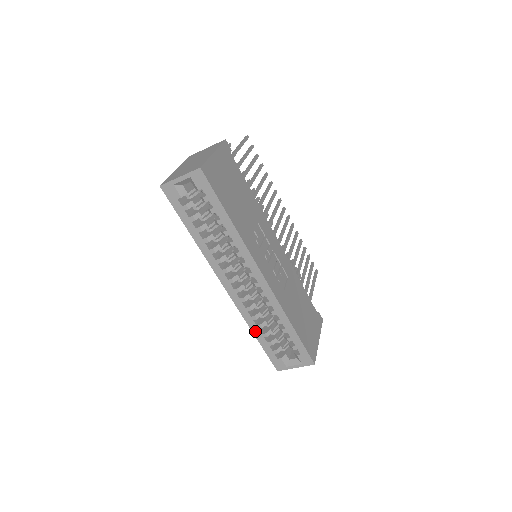
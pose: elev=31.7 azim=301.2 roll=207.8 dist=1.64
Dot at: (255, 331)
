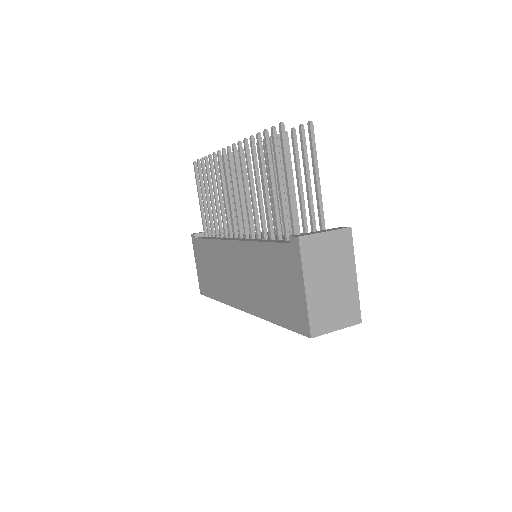
Dot at: occluded
